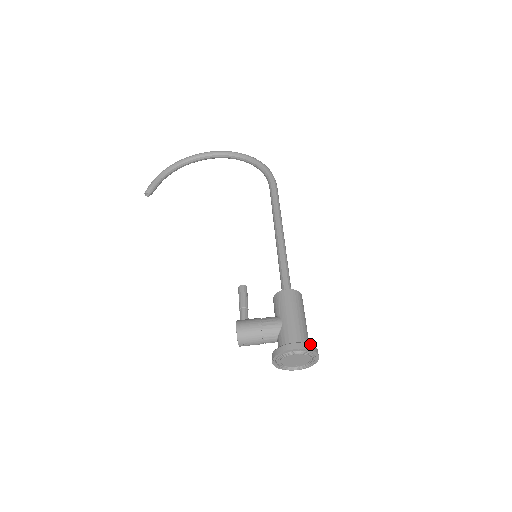
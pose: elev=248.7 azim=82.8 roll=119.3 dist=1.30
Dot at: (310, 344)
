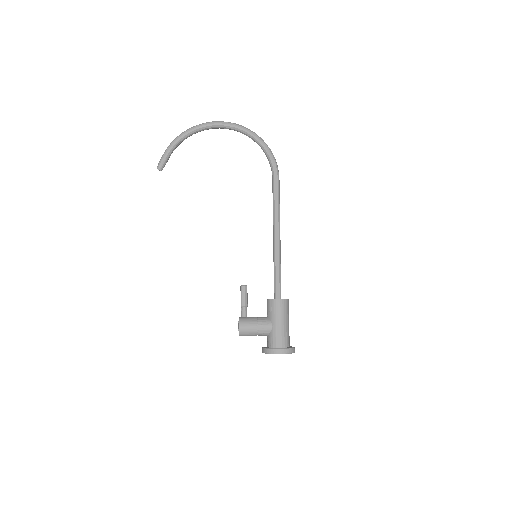
Dot at: (290, 348)
